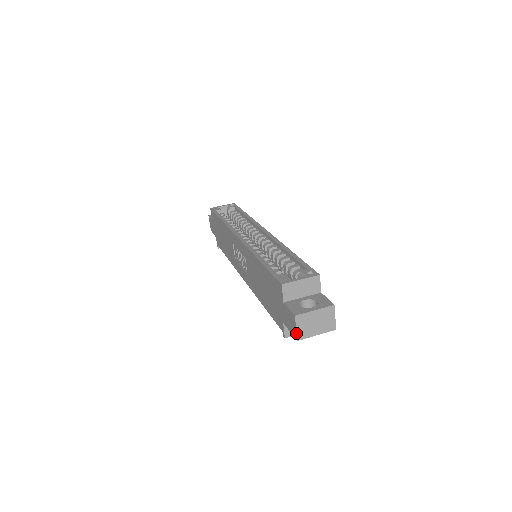
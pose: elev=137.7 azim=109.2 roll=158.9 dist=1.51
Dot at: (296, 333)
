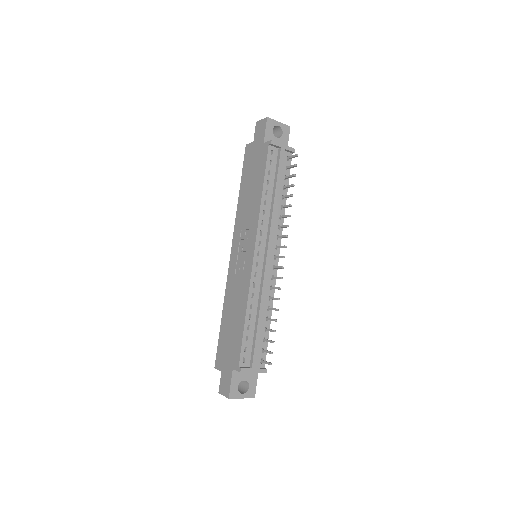
Dot at: (263, 119)
